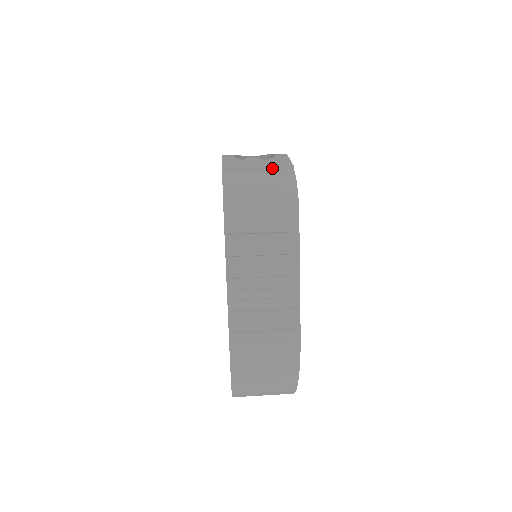
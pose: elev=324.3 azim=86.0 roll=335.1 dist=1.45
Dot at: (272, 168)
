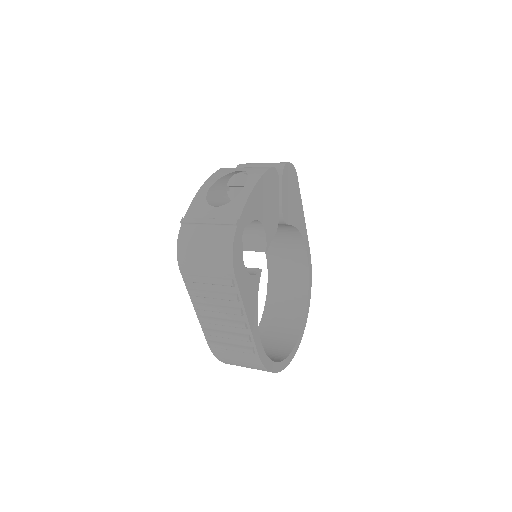
Dot at: (219, 224)
